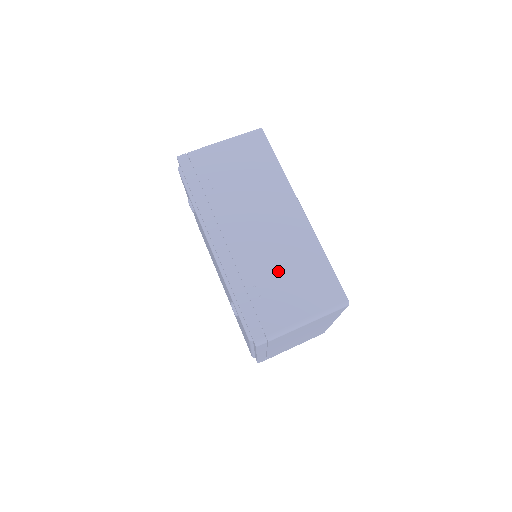
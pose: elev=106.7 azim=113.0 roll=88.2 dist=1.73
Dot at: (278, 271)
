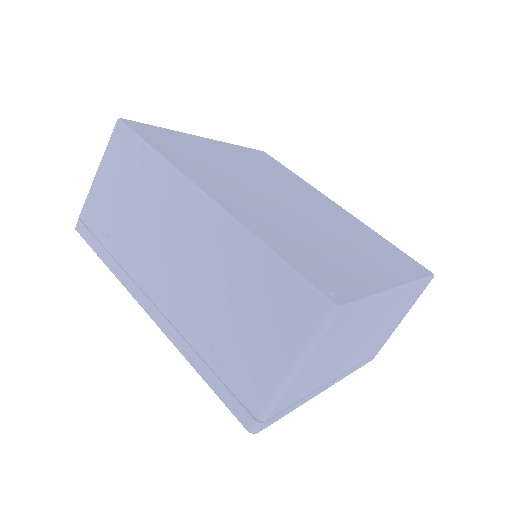
Dot at: (224, 311)
